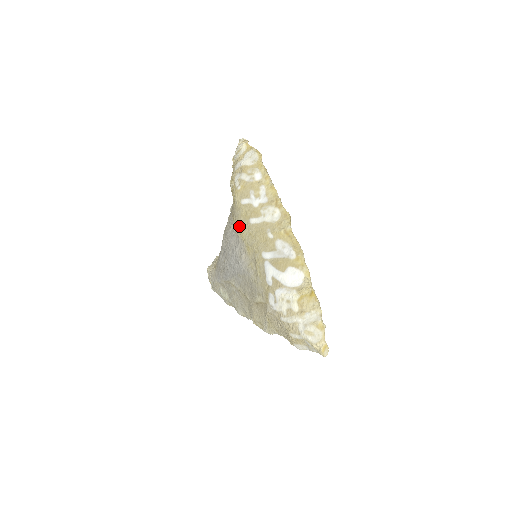
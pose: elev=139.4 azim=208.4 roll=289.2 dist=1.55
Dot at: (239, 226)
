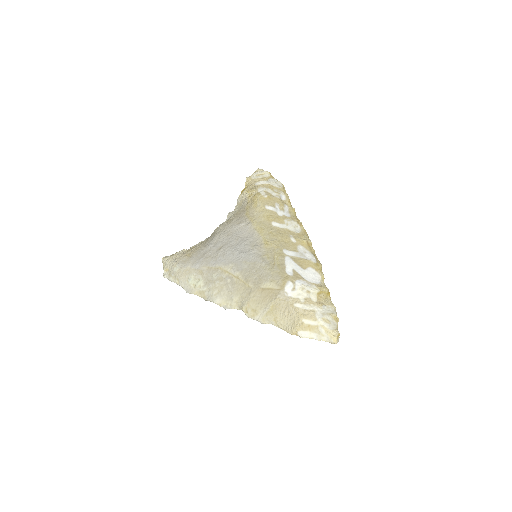
Dot at: (259, 223)
